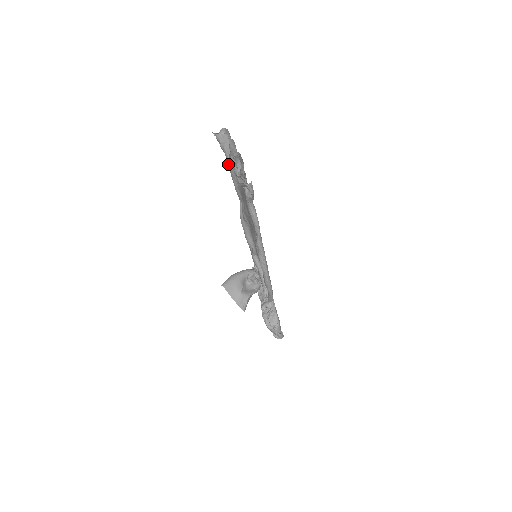
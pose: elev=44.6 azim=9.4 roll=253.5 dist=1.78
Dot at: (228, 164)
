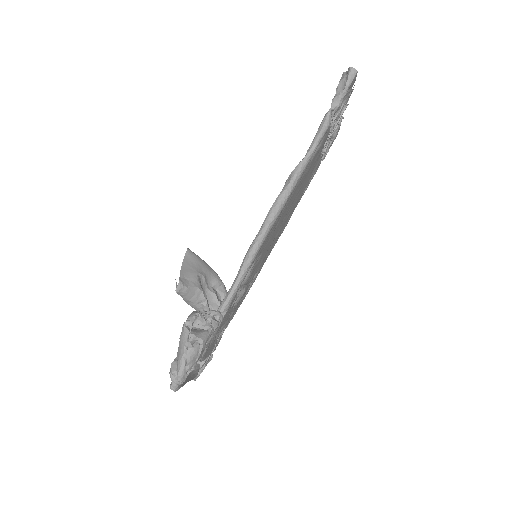
Dot at: occluded
